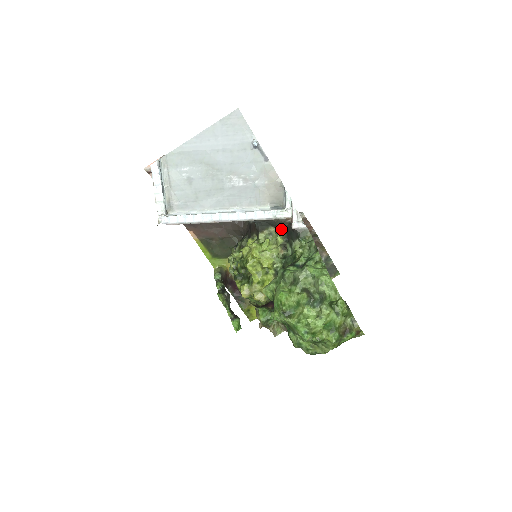
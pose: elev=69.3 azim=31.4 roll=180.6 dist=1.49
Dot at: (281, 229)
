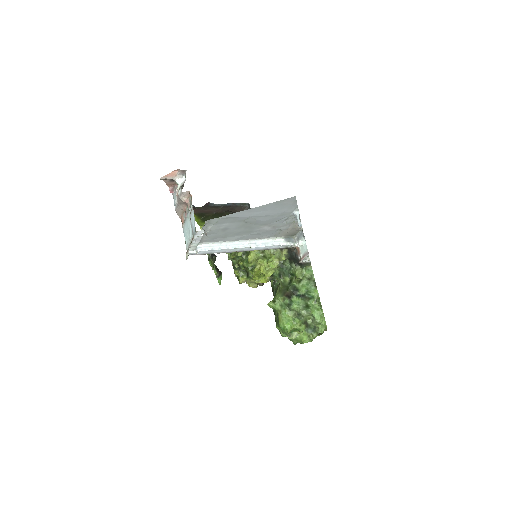
Dot at: (286, 251)
